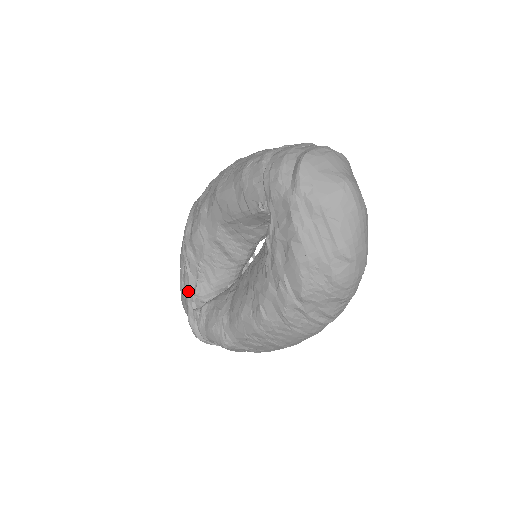
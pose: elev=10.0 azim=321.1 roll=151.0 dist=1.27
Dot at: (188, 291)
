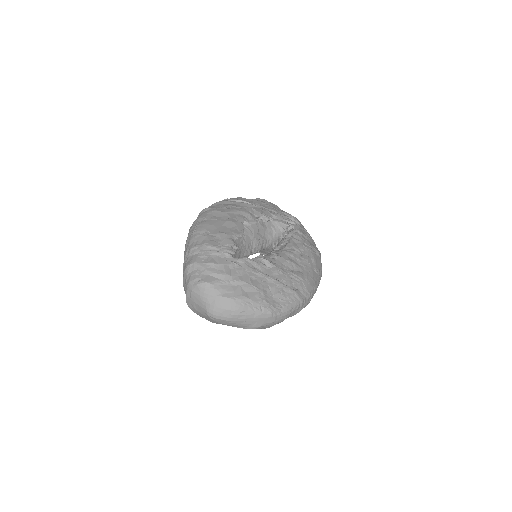
Dot at: occluded
